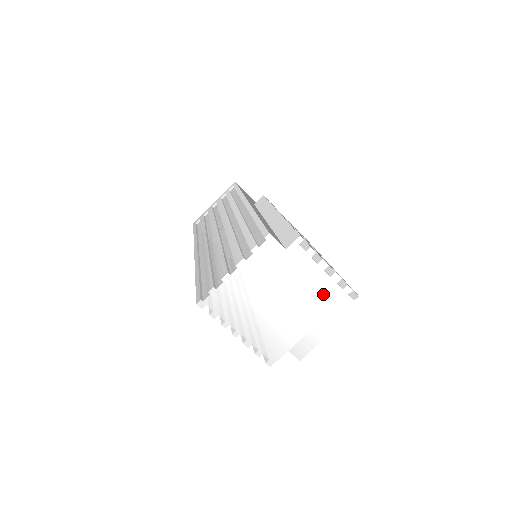
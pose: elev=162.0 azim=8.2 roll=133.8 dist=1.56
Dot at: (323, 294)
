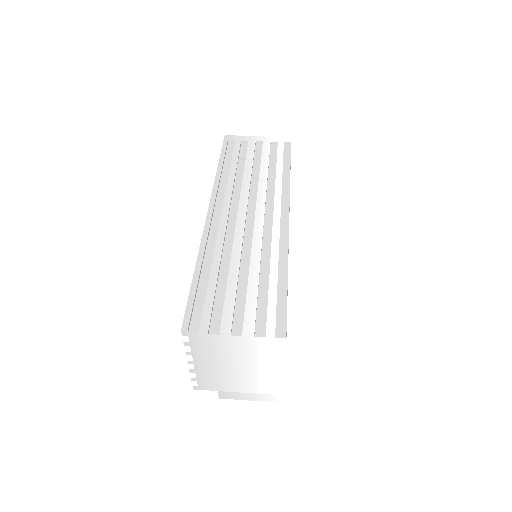
Dot at: (283, 385)
